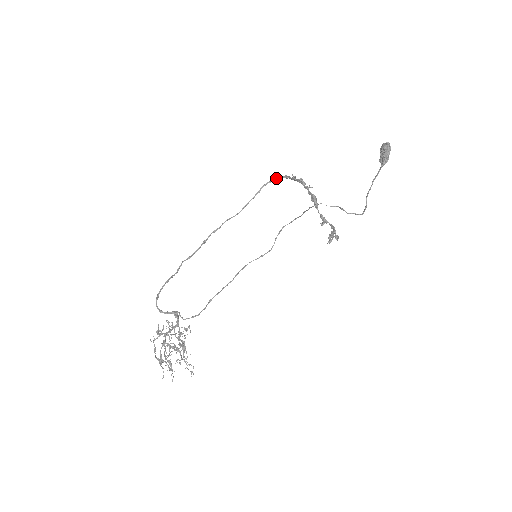
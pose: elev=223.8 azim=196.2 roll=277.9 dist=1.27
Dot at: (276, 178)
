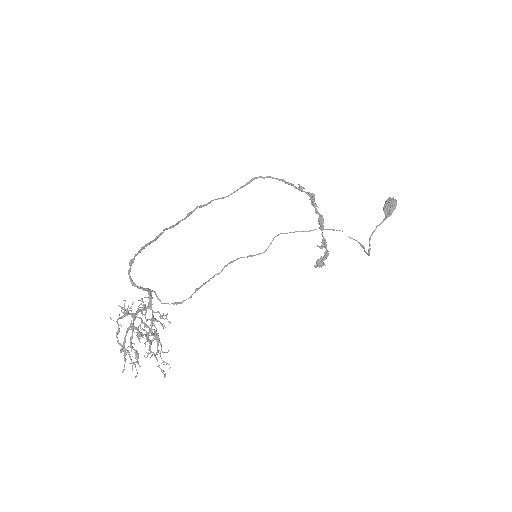
Dot at: (270, 177)
